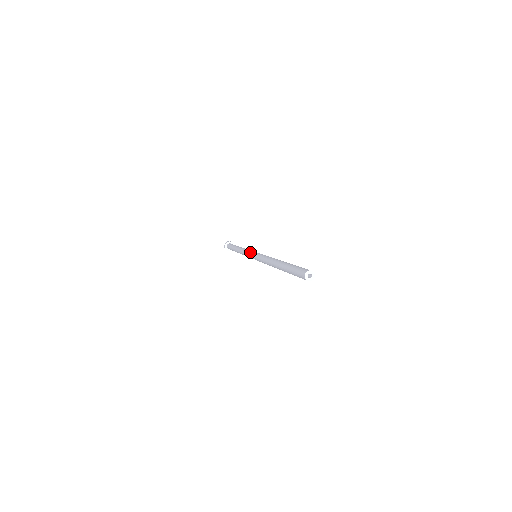
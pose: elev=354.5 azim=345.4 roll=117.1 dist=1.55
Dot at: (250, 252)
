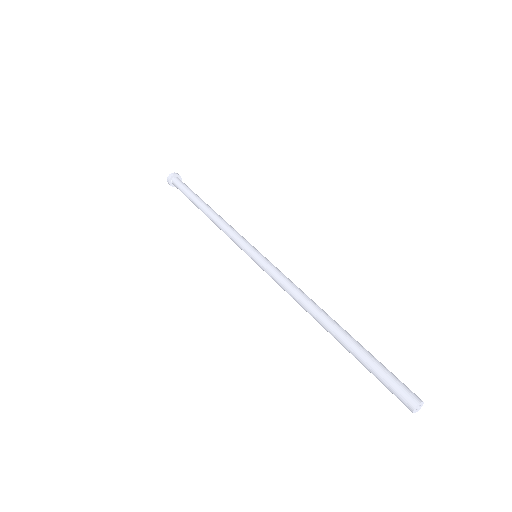
Dot at: (243, 246)
